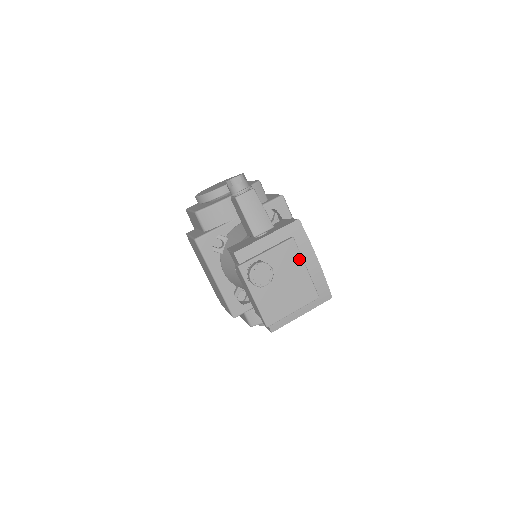
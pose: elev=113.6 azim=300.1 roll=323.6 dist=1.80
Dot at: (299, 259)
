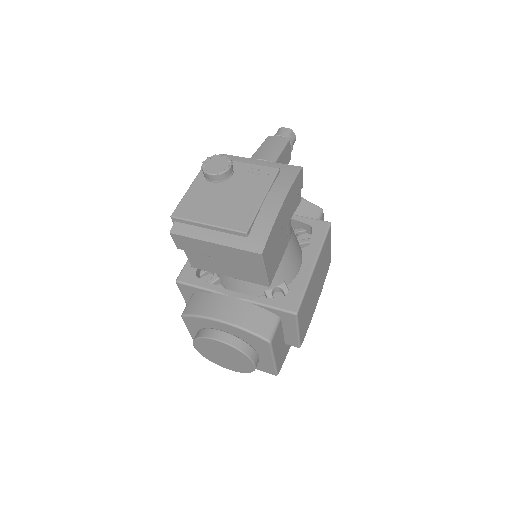
Dot at: (265, 187)
